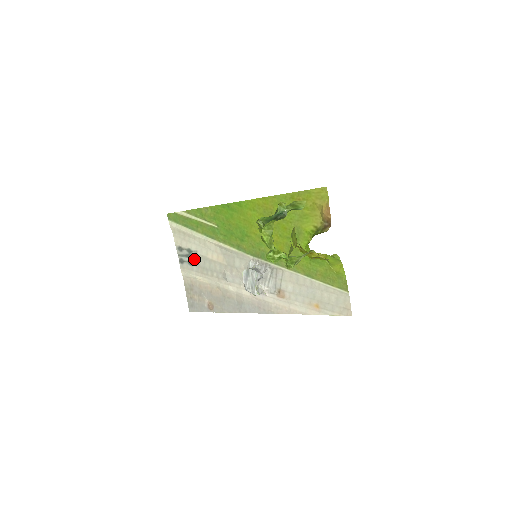
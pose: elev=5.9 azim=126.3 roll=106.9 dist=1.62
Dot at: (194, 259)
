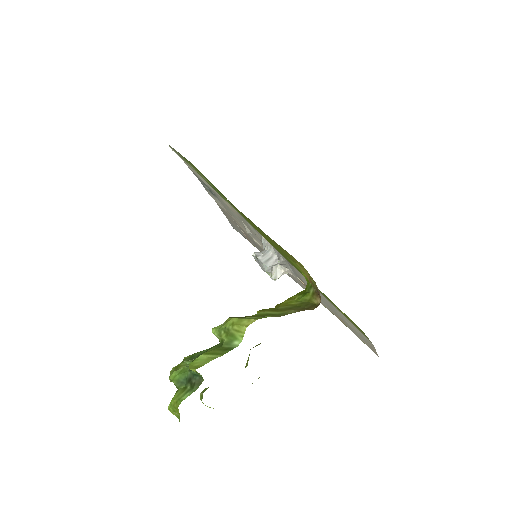
Dot at: (212, 192)
